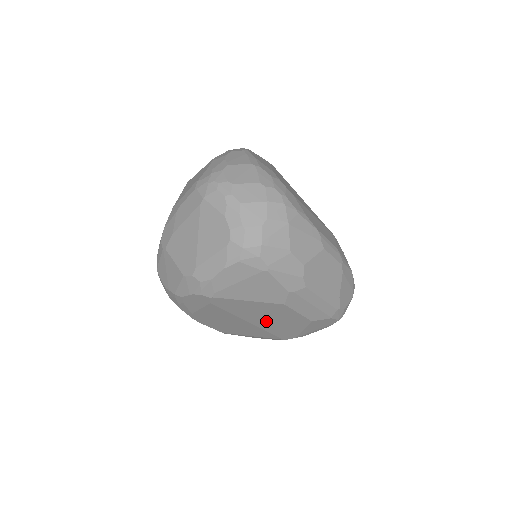
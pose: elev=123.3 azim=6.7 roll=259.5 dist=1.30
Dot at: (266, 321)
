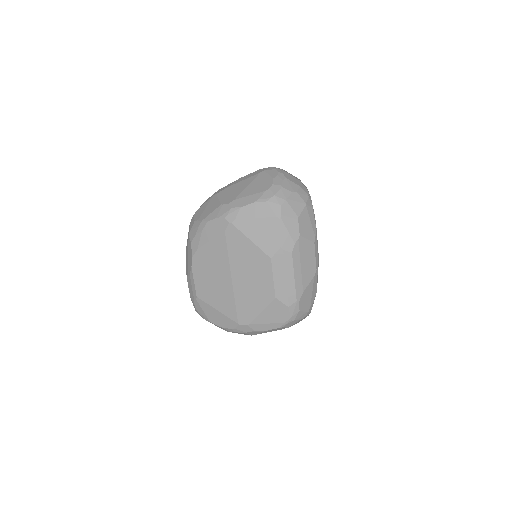
Dot at: (244, 281)
